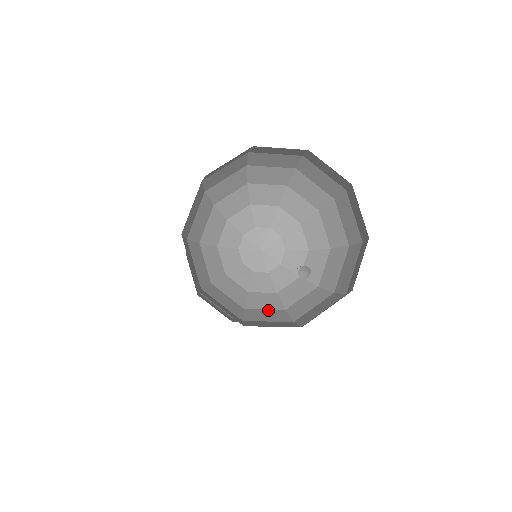
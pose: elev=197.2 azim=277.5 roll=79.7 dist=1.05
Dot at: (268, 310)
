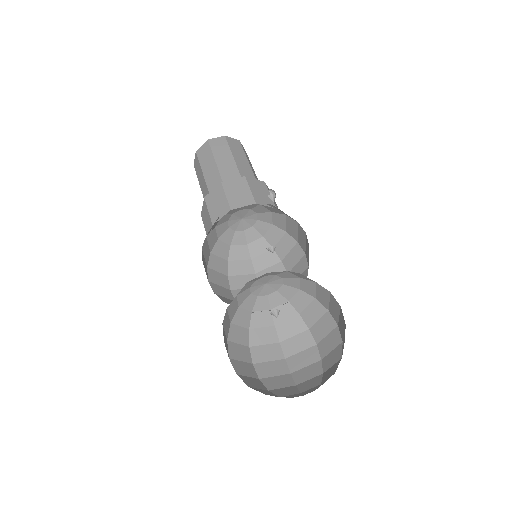
Dot at: (241, 328)
